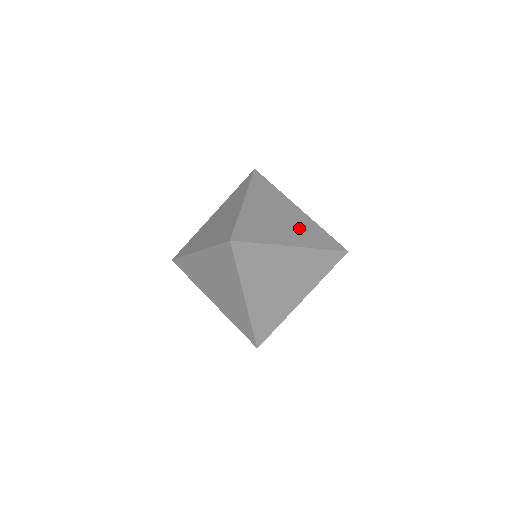
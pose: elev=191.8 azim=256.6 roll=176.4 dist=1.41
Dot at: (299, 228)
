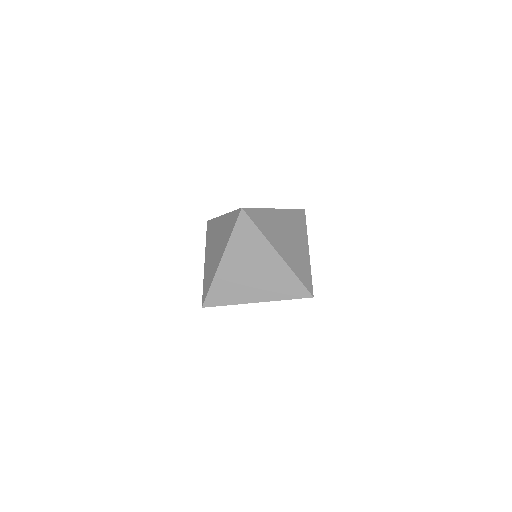
Dot at: (269, 281)
